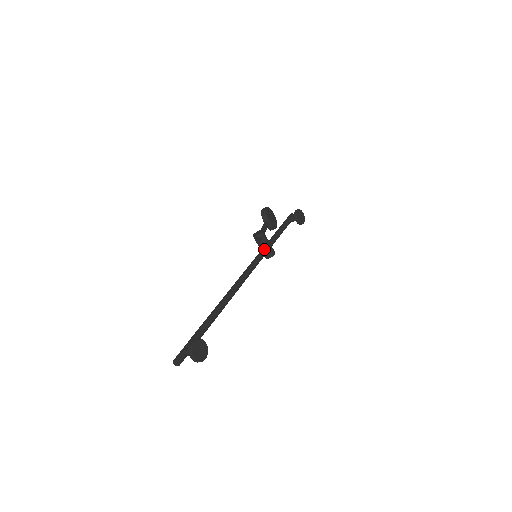
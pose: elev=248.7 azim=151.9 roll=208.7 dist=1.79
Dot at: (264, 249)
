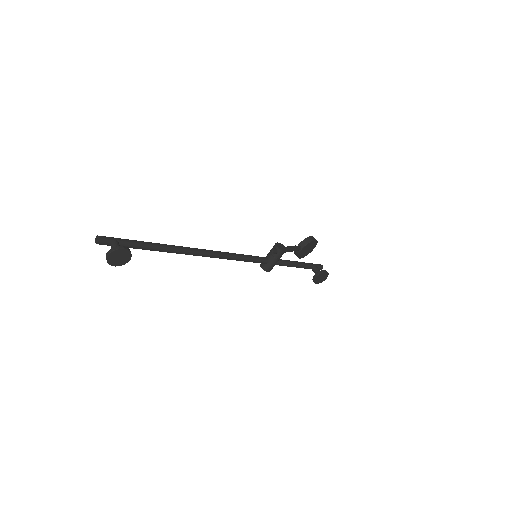
Dot at: (268, 260)
